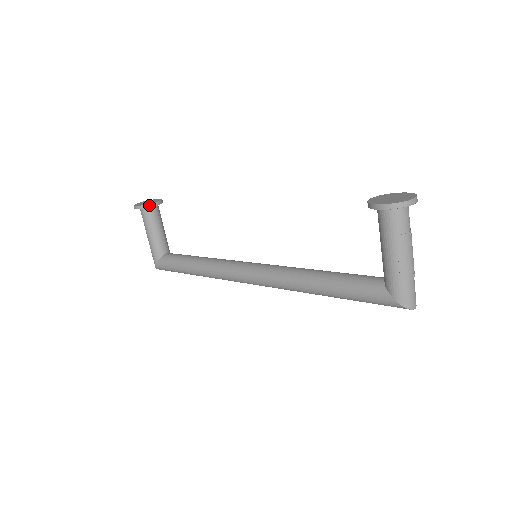
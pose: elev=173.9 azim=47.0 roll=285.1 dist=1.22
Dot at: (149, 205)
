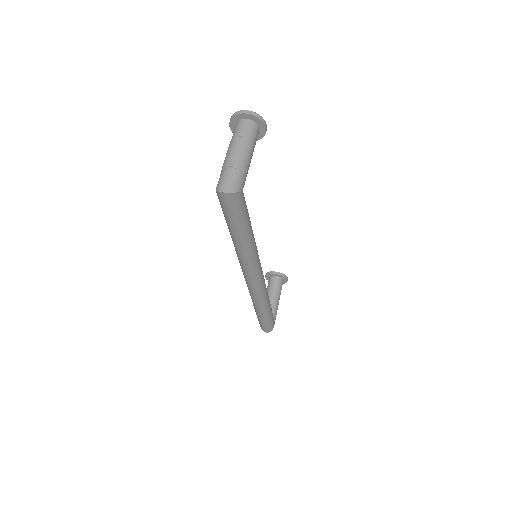
Dot at: (270, 272)
